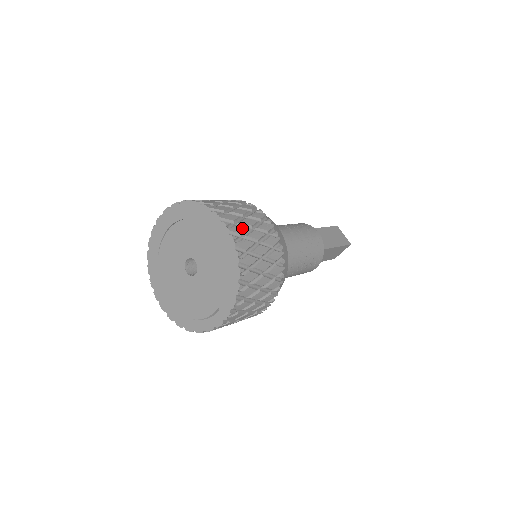
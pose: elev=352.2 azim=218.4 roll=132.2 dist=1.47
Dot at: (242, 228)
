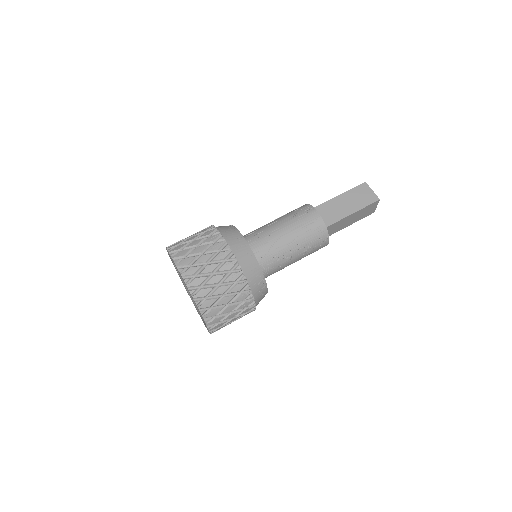
Dot at: (195, 268)
